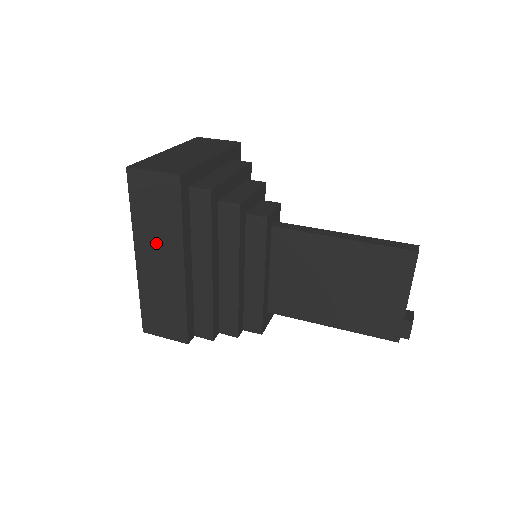
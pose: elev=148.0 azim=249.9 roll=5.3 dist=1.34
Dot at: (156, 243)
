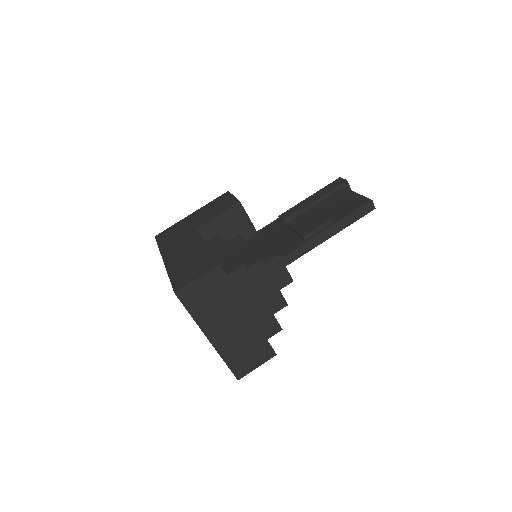
Dot at: occluded
